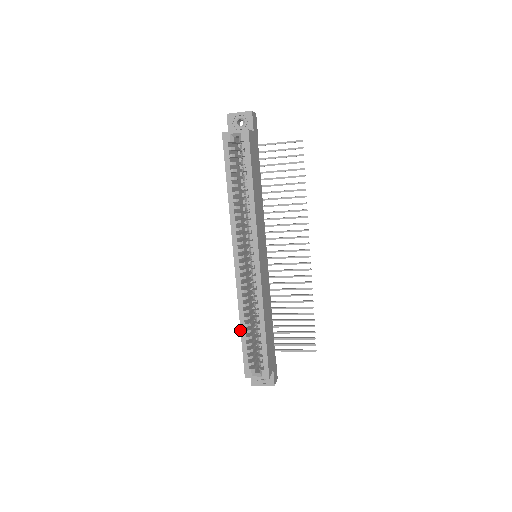
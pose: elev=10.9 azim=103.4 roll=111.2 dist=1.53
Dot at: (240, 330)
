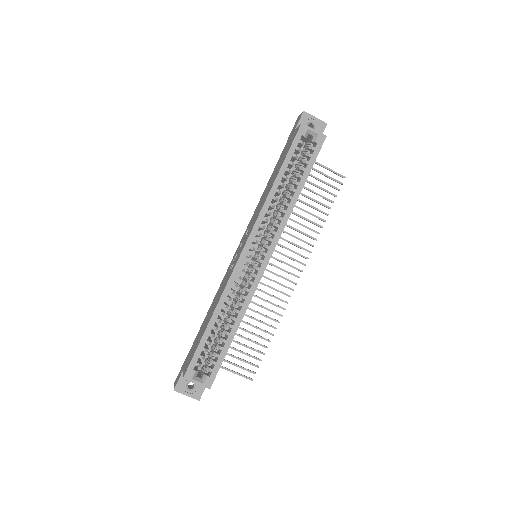
Dot at: (208, 323)
